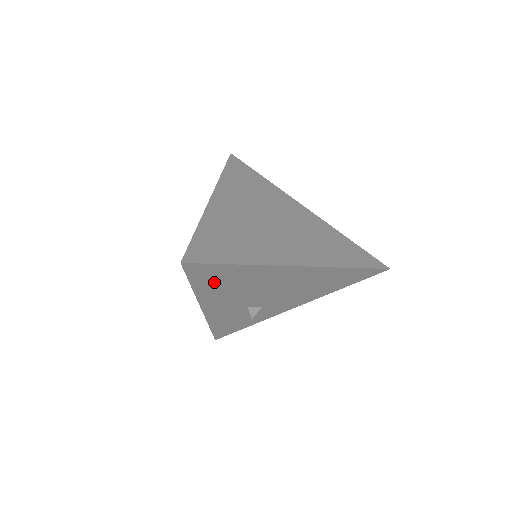
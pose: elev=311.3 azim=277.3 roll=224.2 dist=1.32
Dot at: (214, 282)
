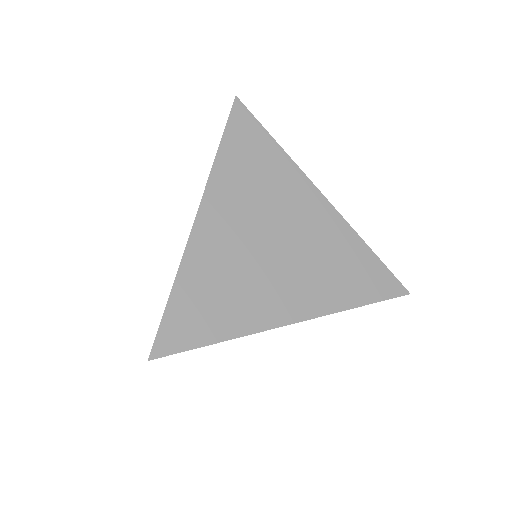
Dot at: occluded
